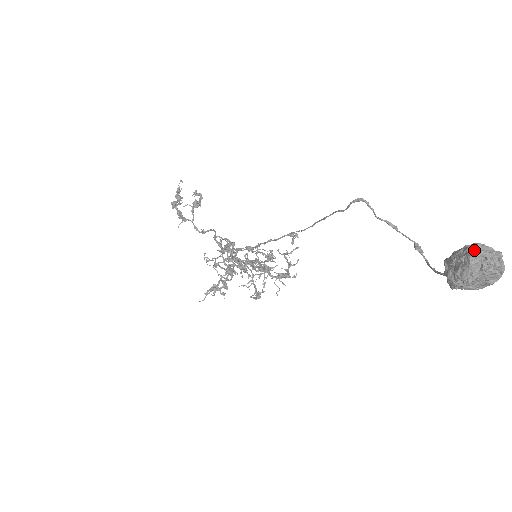
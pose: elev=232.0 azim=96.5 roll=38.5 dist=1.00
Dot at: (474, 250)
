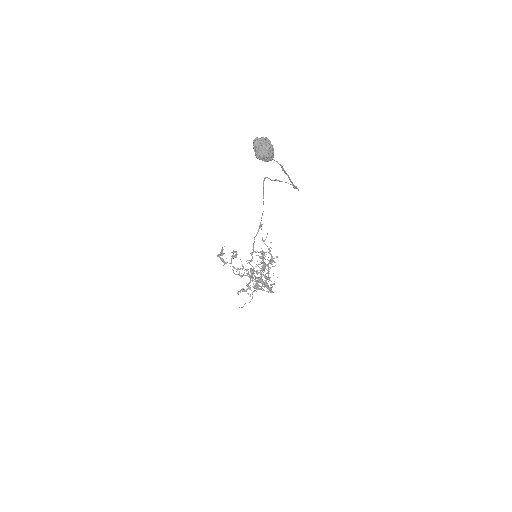
Dot at: (256, 140)
